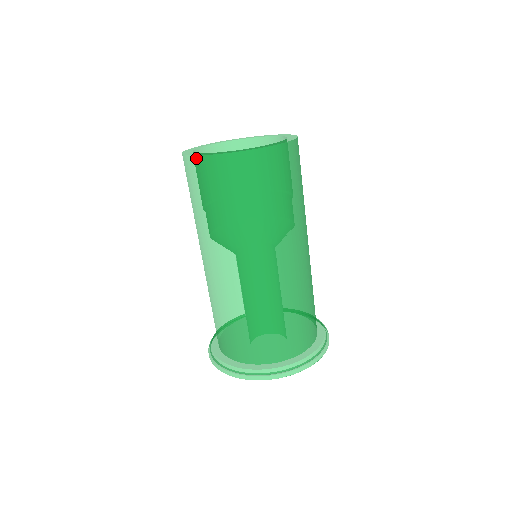
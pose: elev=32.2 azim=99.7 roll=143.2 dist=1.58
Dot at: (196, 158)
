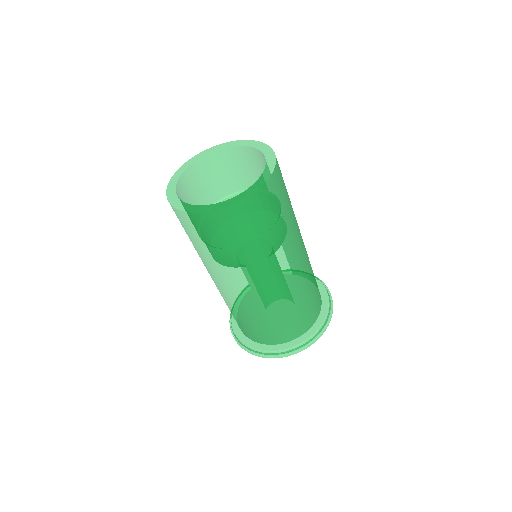
Dot at: (171, 206)
